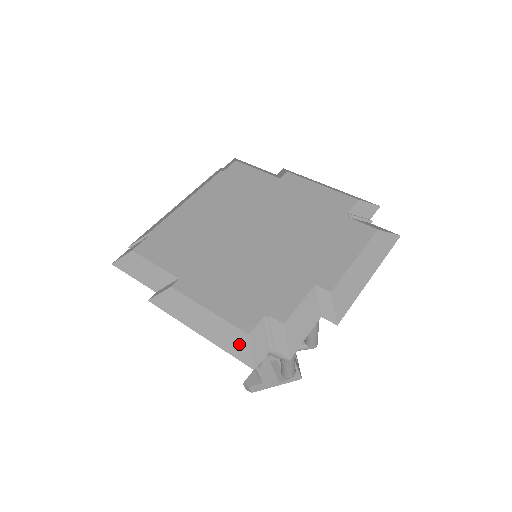
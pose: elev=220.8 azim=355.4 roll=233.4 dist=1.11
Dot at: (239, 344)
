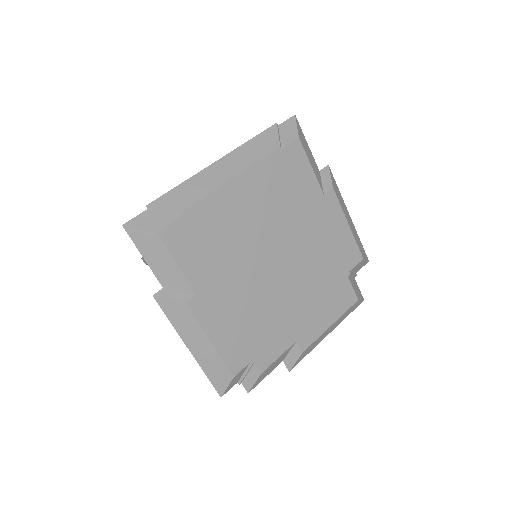
Dot at: (221, 378)
